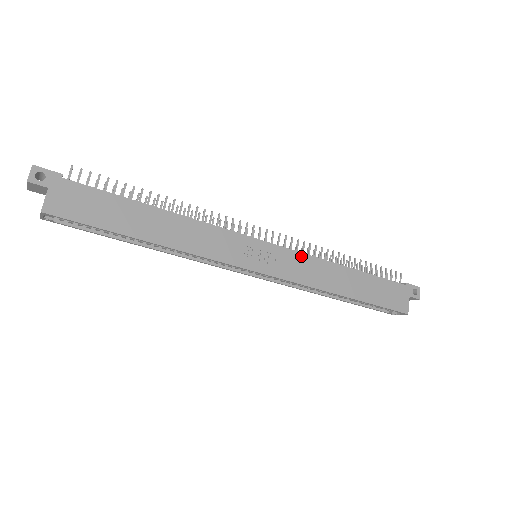
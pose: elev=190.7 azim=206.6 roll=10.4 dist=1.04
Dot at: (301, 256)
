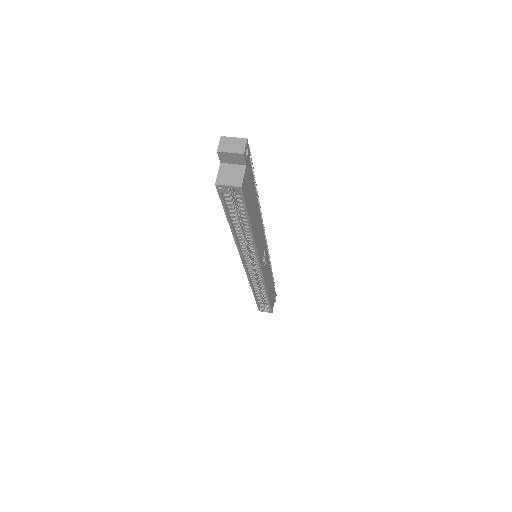
Dot at: (269, 263)
